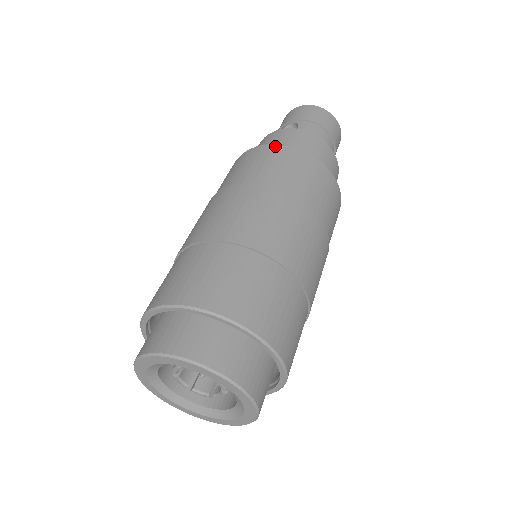
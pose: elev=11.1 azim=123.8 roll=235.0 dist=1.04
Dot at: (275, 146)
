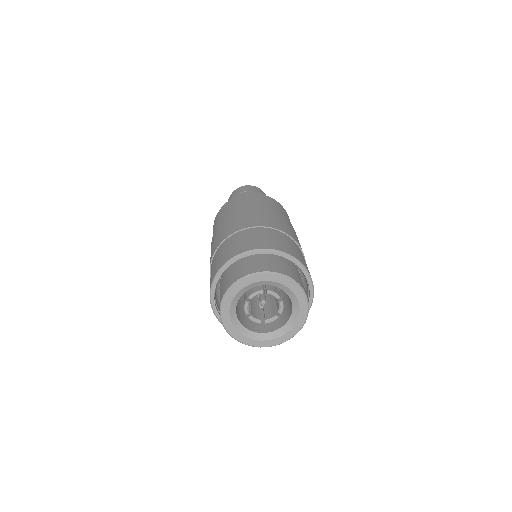
Dot at: (266, 196)
